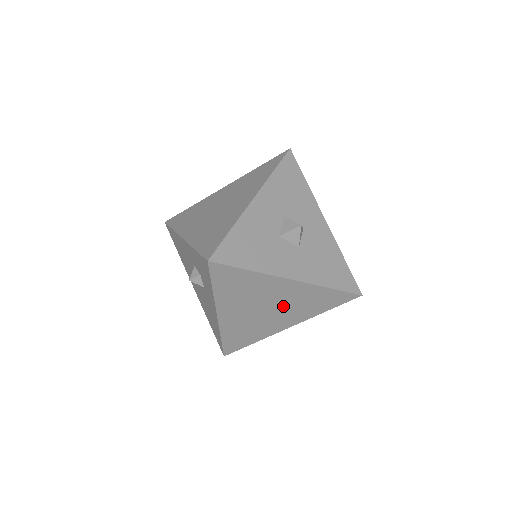
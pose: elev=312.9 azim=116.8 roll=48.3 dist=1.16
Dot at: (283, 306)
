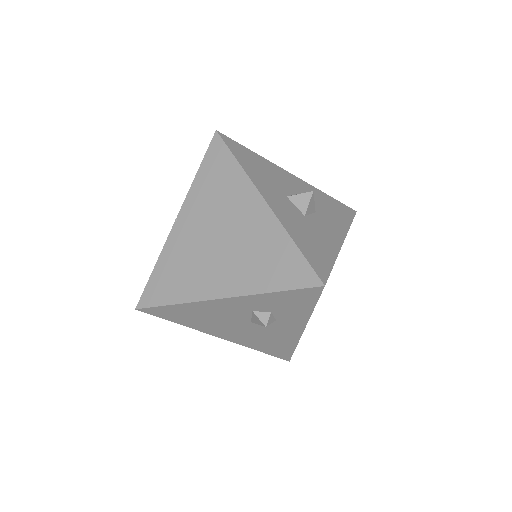
Dot at: occluded
